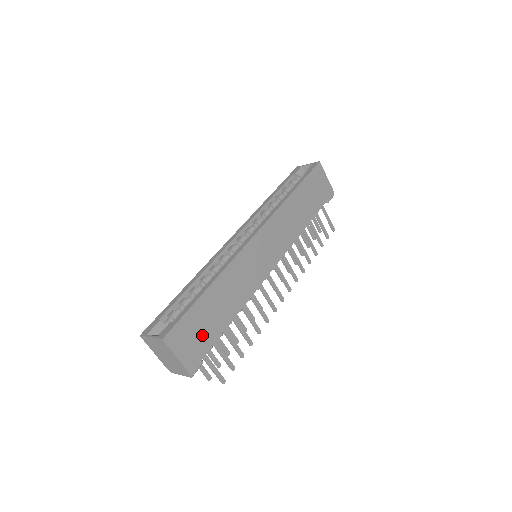
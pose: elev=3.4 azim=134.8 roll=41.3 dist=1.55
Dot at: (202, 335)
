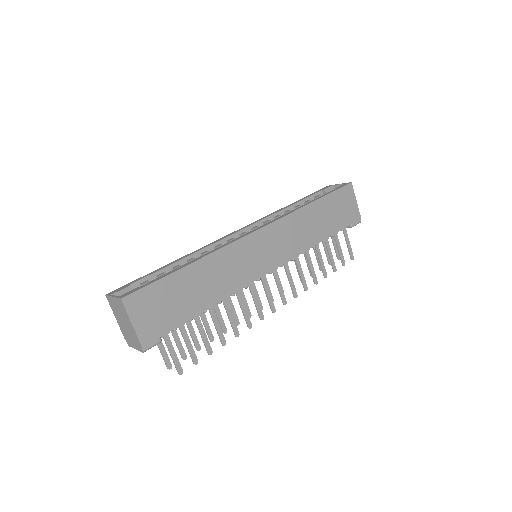
Dot at: (168, 311)
